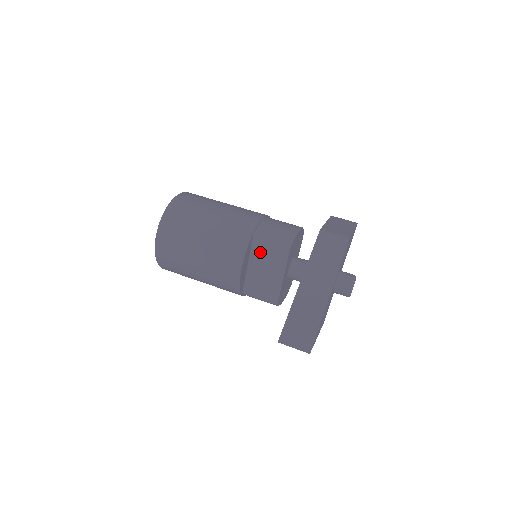
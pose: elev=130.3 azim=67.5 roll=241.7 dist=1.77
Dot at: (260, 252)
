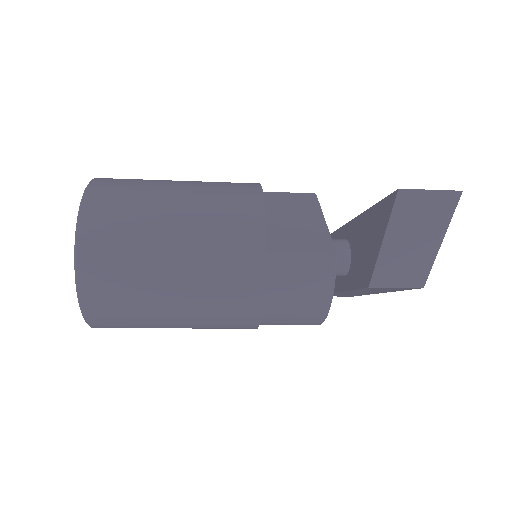
Dot at: (275, 204)
